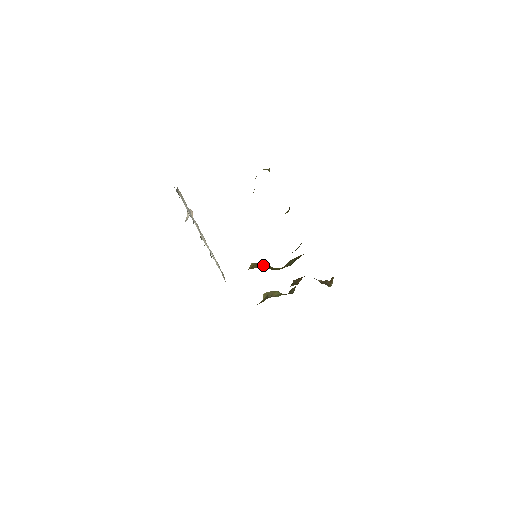
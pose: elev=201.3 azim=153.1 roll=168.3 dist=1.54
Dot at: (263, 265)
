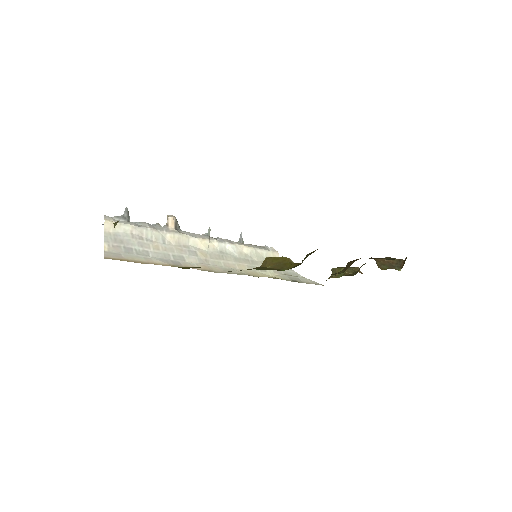
Dot at: (278, 260)
